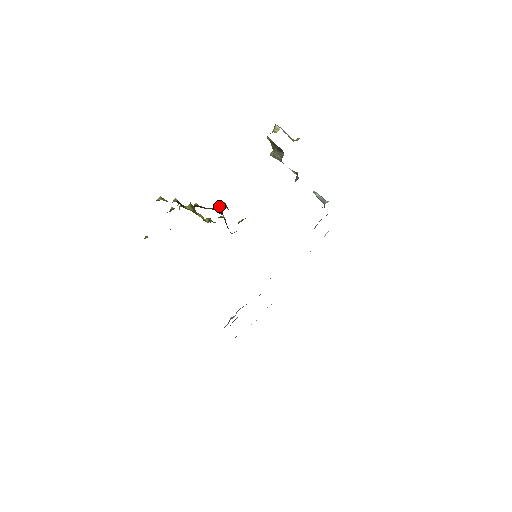
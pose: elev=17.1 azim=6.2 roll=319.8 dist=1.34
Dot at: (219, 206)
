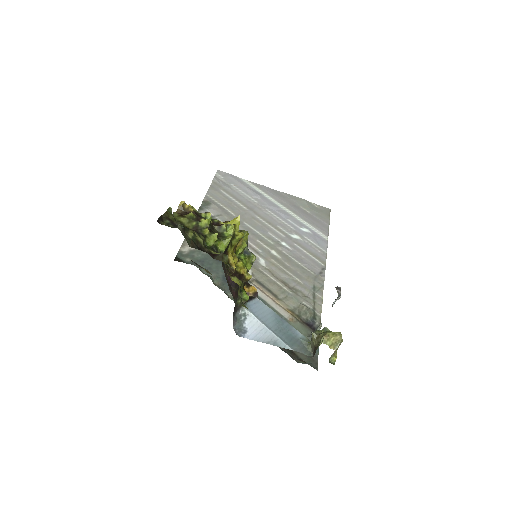
Dot at: (251, 277)
